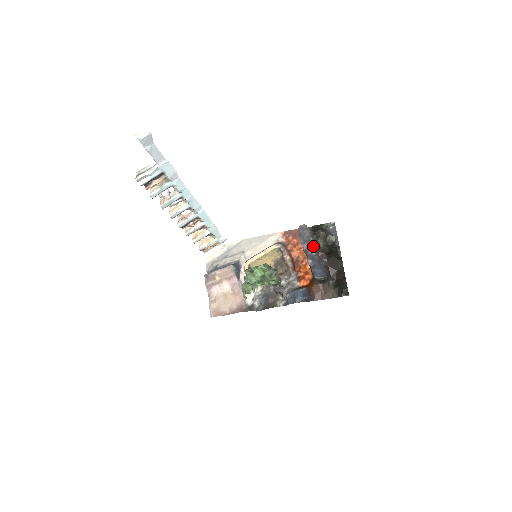
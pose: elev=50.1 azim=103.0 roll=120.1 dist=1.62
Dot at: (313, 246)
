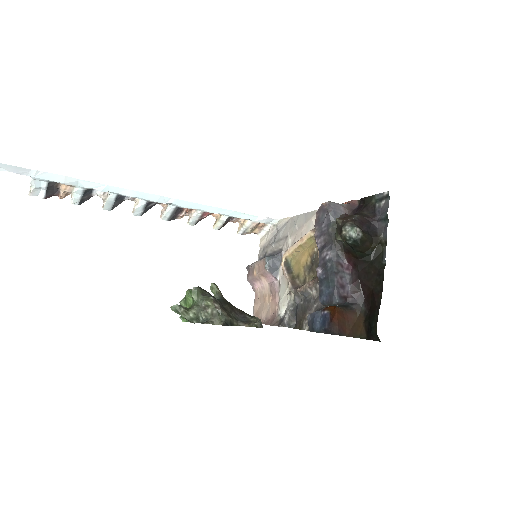
Dot at: (330, 243)
